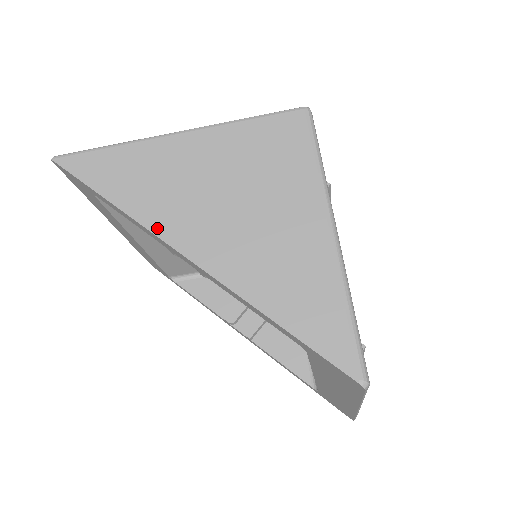
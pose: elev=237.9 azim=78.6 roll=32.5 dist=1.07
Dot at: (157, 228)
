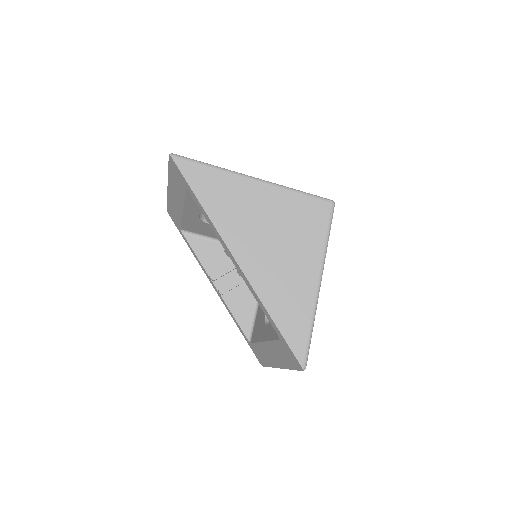
Dot at: (227, 240)
